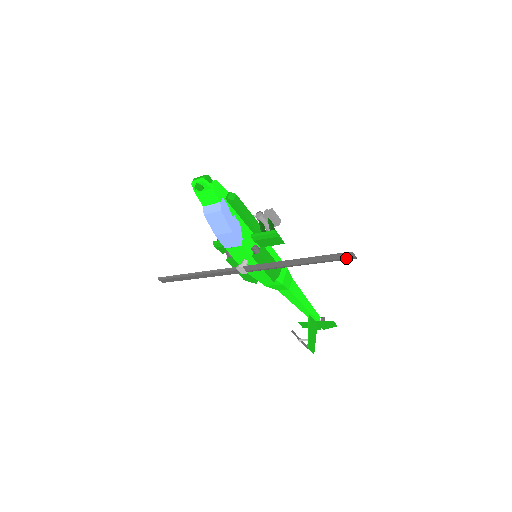
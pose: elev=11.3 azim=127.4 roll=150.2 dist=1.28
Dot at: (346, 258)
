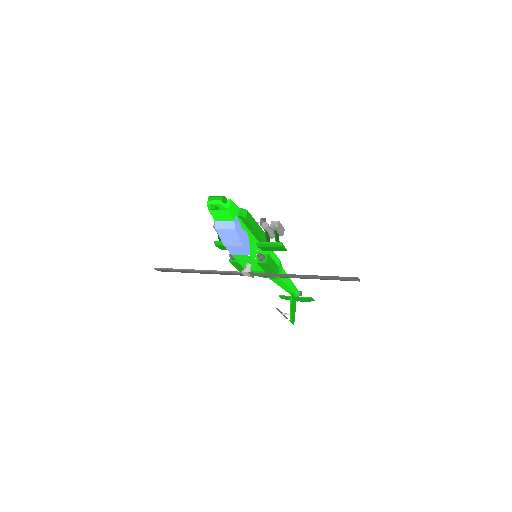
Dot at: (351, 280)
